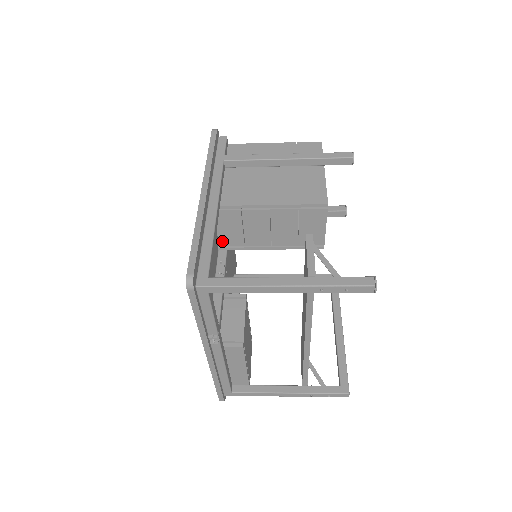
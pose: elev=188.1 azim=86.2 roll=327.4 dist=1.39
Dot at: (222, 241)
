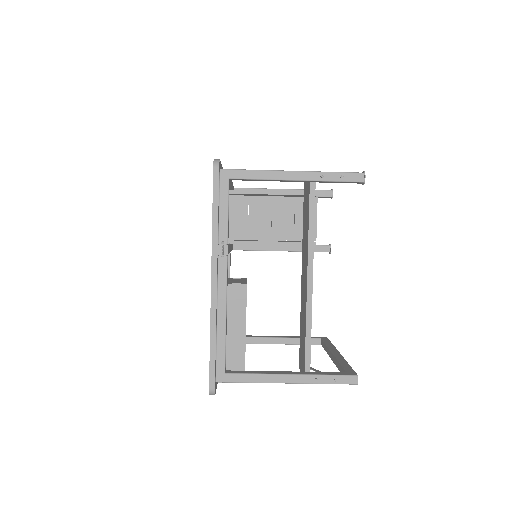
Dot at: (229, 232)
